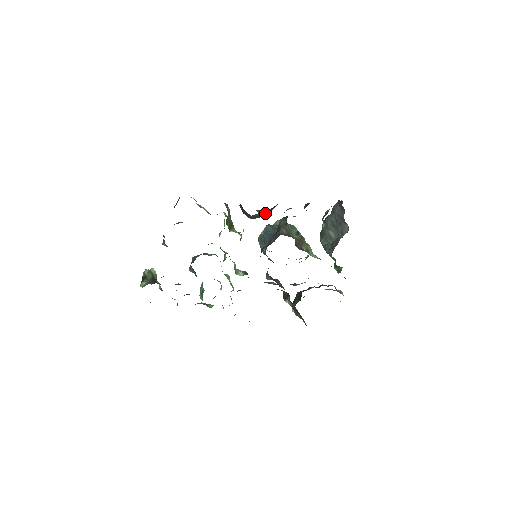
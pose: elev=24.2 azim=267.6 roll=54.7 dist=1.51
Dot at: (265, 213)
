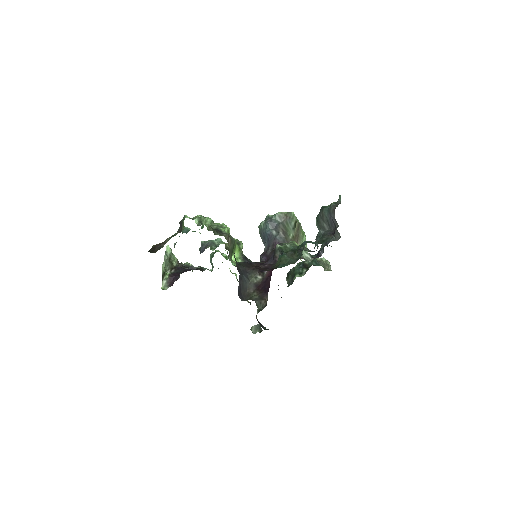
Dot at: (261, 275)
